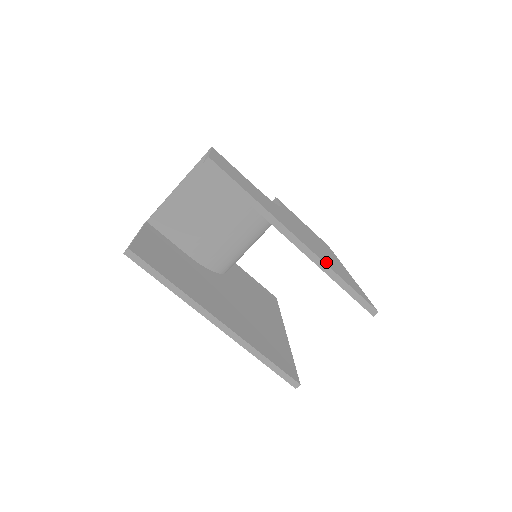
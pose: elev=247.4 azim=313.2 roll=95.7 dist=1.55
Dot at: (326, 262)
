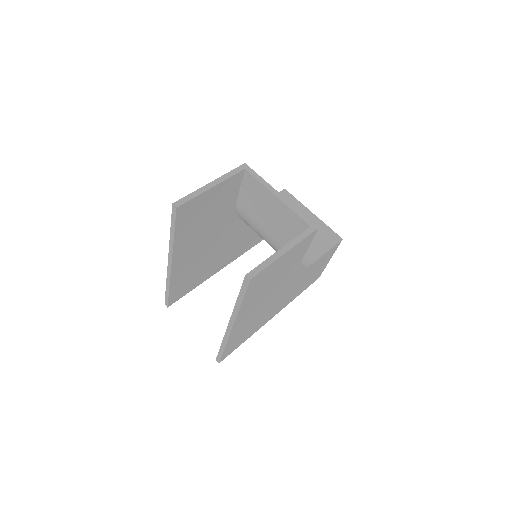
Dot at: (235, 336)
